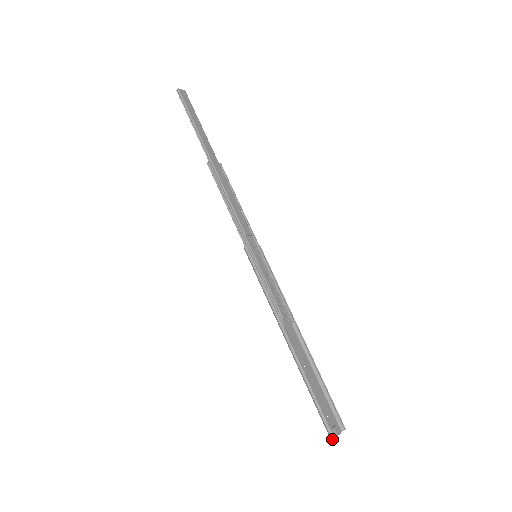
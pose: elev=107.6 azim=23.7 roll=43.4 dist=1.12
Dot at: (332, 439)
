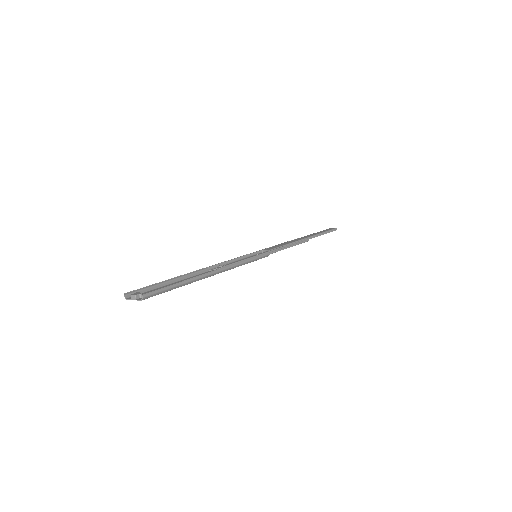
Dot at: (124, 295)
